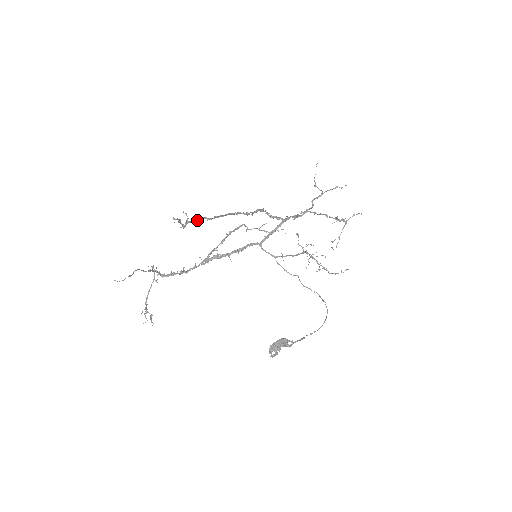
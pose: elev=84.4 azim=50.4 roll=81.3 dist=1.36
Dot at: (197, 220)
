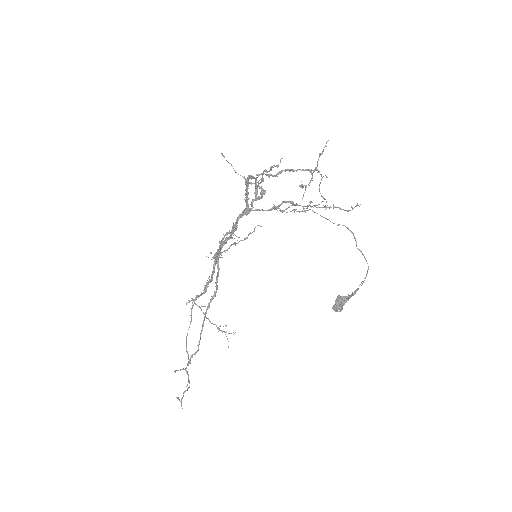
Dot at: (190, 363)
